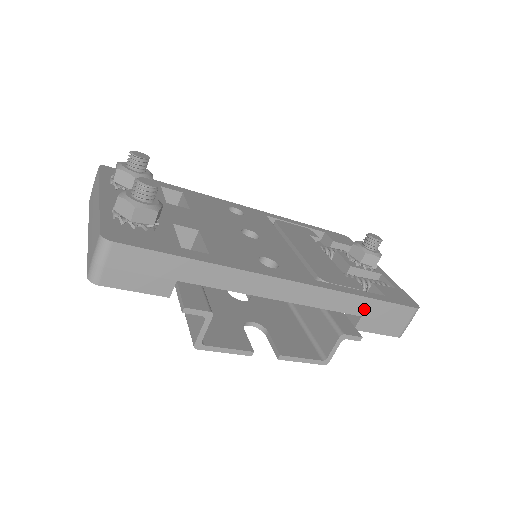
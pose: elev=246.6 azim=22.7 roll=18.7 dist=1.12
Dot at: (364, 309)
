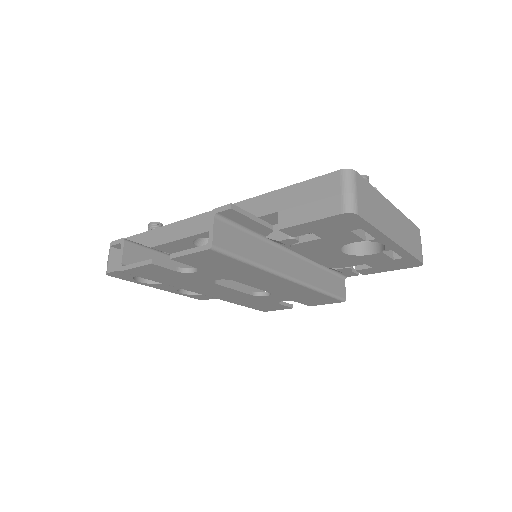
Dot at: (277, 204)
